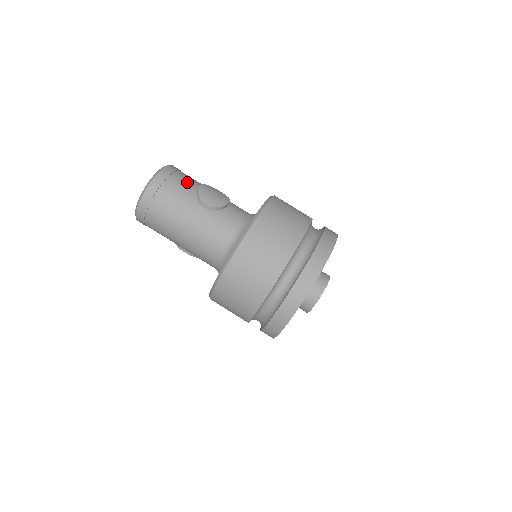
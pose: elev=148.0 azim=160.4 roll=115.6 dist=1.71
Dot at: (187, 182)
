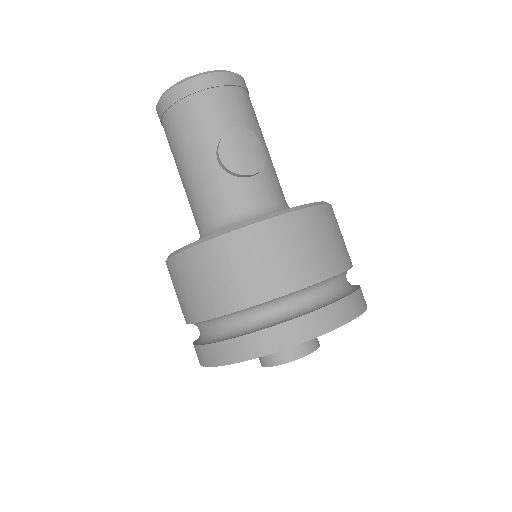
Dot at: (226, 111)
